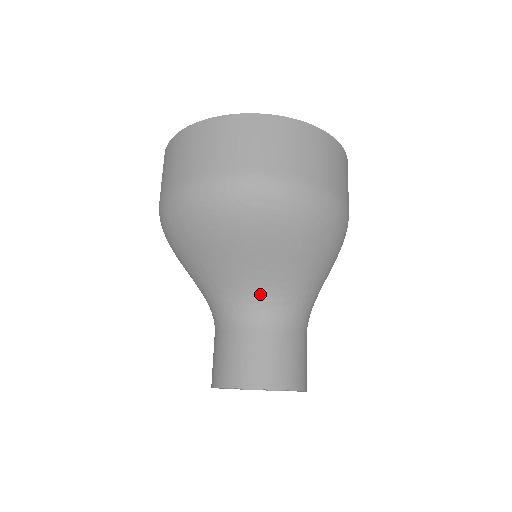
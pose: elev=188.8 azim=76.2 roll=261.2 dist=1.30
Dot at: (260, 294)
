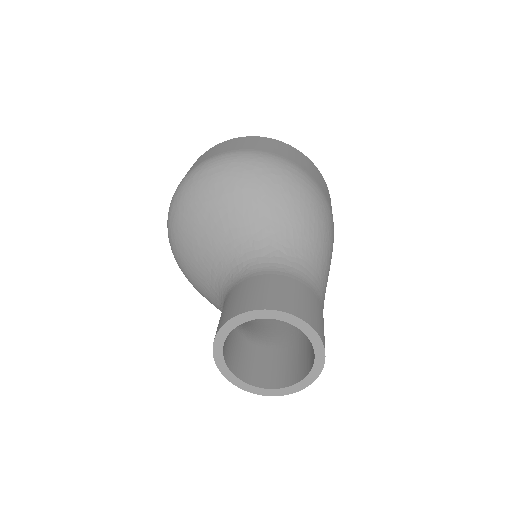
Dot at: (239, 254)
